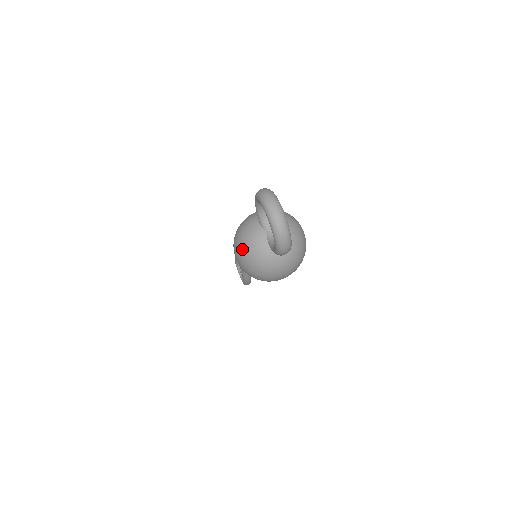
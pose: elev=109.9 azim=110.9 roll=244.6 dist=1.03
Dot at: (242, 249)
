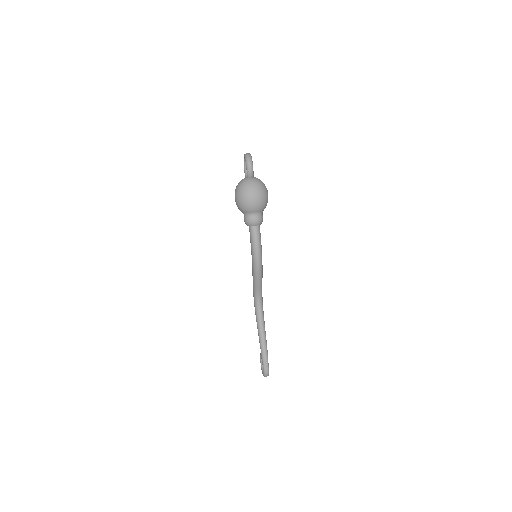
Dot at: (237, 186)
